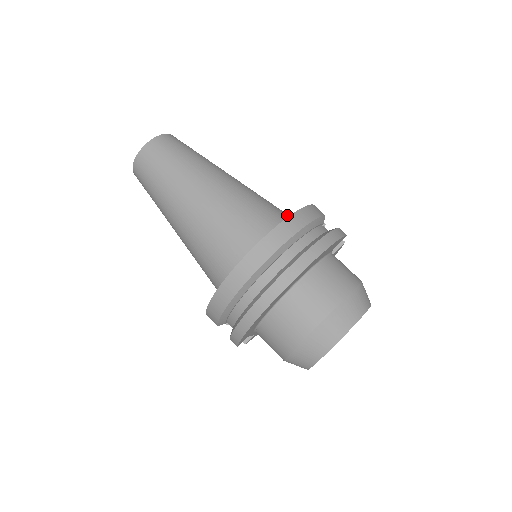
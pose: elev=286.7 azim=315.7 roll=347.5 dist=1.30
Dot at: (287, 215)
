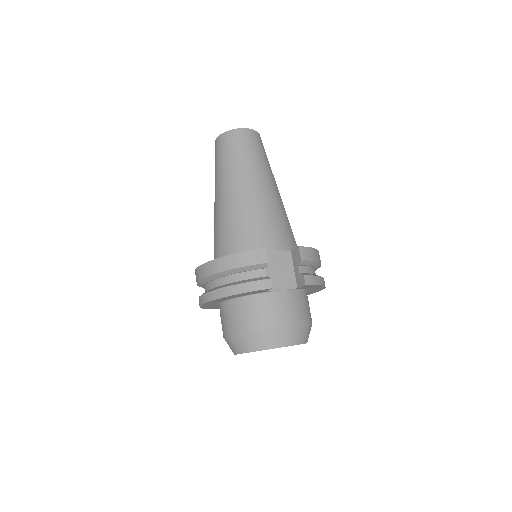
Dot at: (258, 243)
